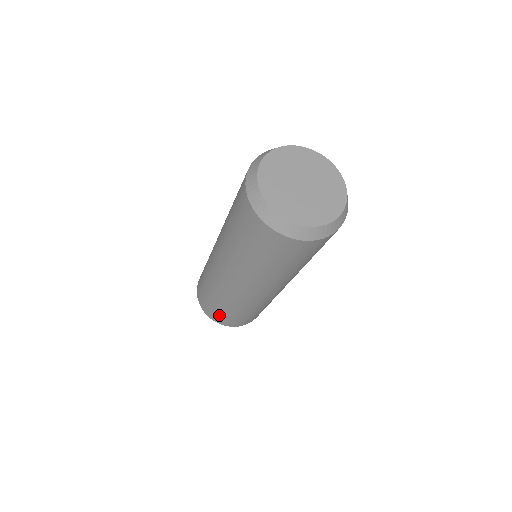
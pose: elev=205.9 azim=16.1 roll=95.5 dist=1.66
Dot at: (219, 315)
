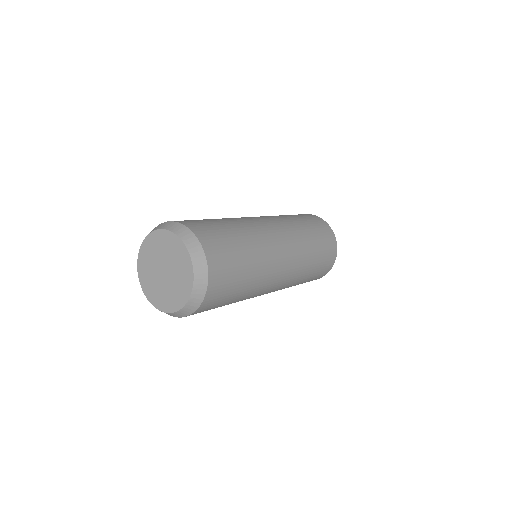
Dot at: occluded
